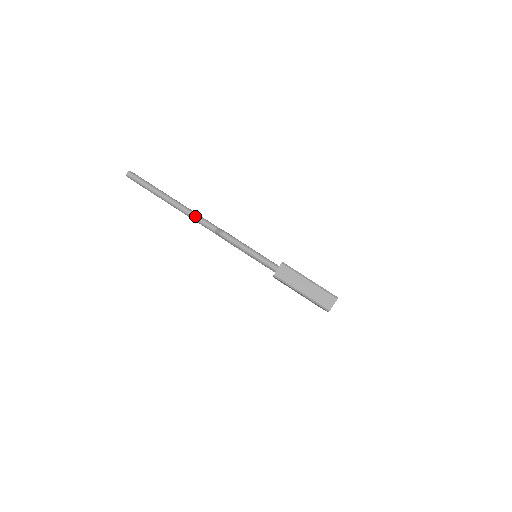
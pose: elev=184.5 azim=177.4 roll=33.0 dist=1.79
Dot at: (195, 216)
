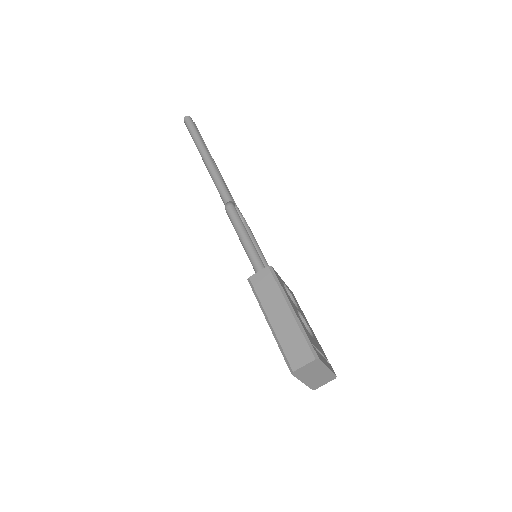
Dot at: (217, 179)
